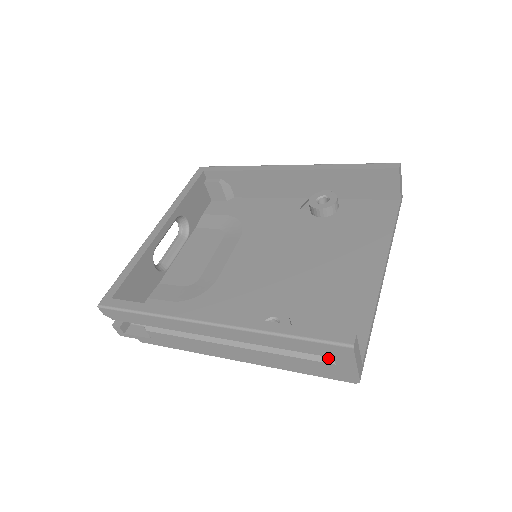
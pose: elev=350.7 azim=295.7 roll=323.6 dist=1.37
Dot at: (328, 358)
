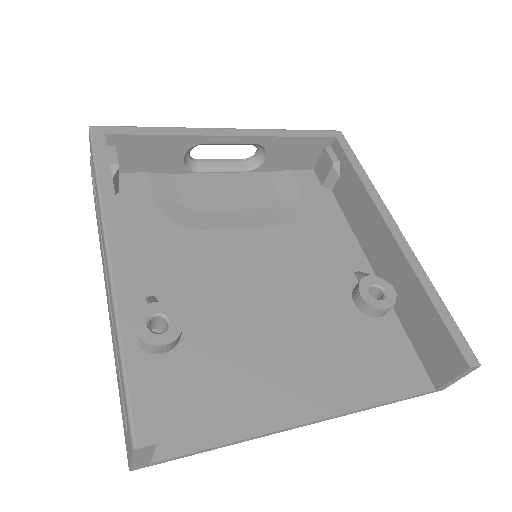
Dot at: occluded
